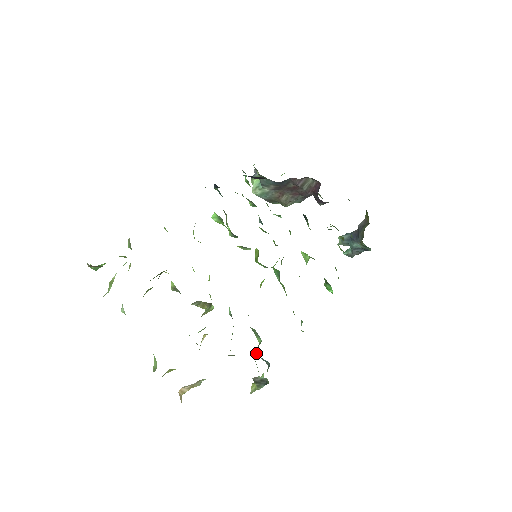
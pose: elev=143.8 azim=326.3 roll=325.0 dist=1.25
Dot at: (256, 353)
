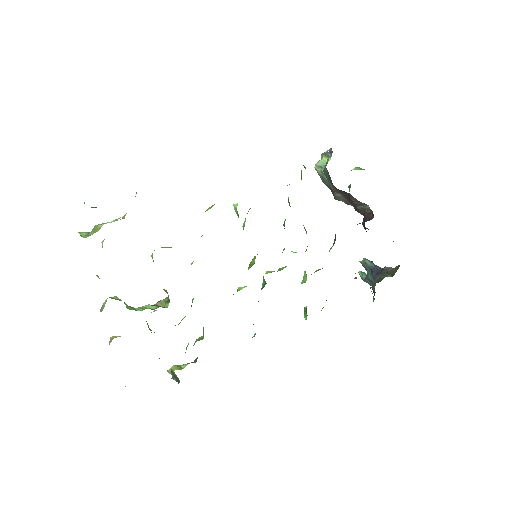
Dot at: (197, 339)
